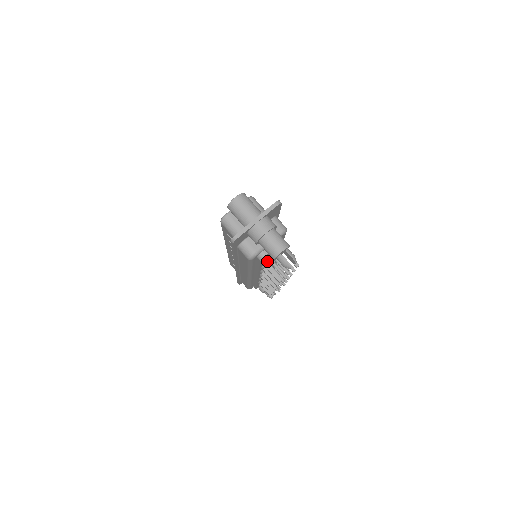
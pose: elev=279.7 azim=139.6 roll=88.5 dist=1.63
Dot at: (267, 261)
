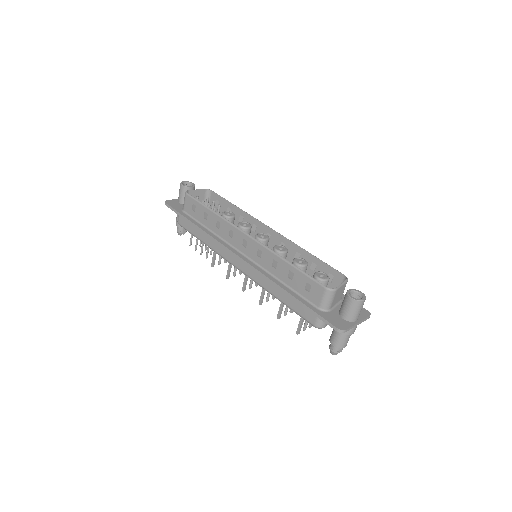
Dot at: occluded
